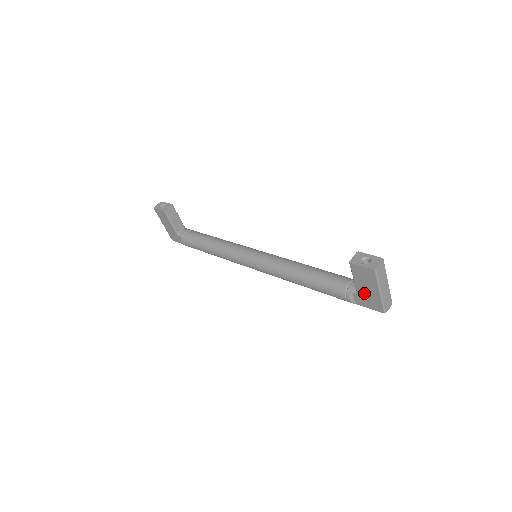
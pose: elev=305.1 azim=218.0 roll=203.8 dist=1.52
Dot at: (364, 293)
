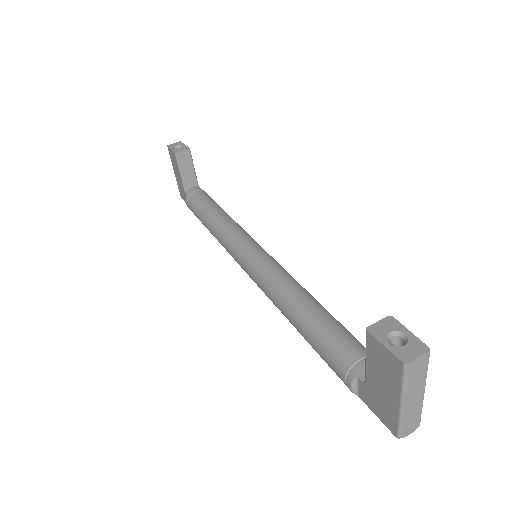
Dot at: (375, 389)
